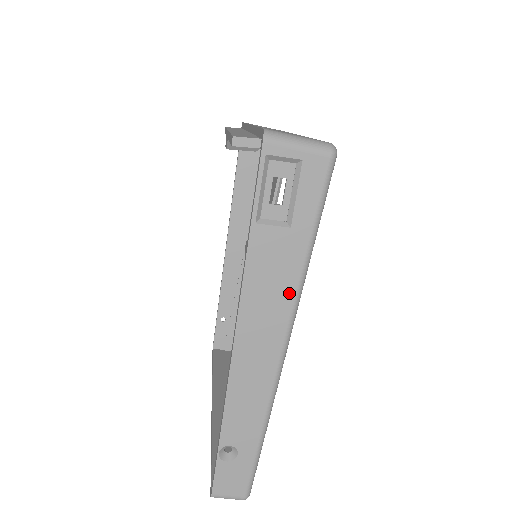
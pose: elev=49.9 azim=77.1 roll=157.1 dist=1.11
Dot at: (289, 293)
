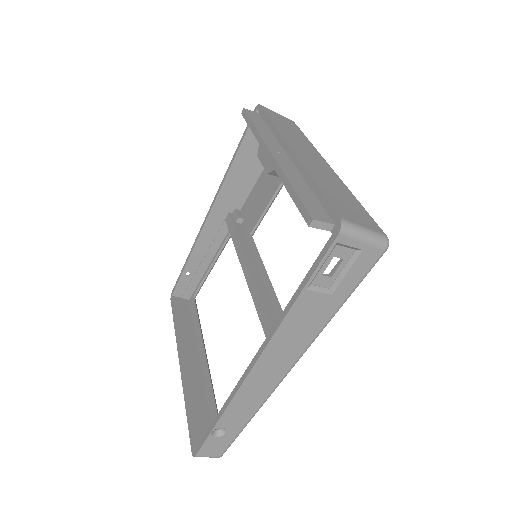
Dot at: (310, 337)
